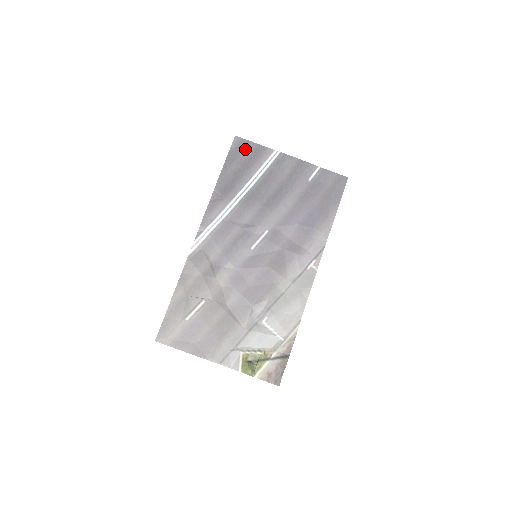
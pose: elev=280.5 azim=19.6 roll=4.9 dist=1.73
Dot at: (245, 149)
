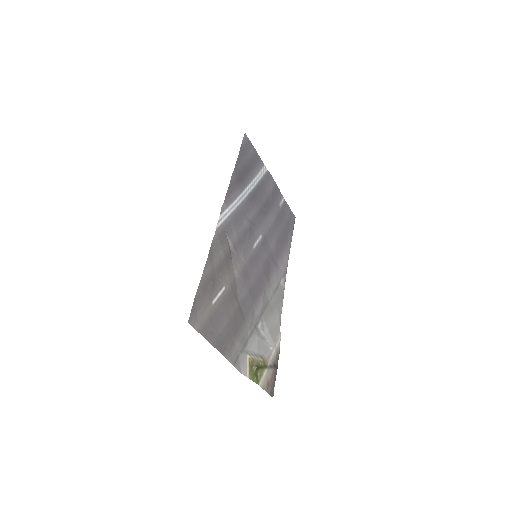
Dot at: (250, 150)
